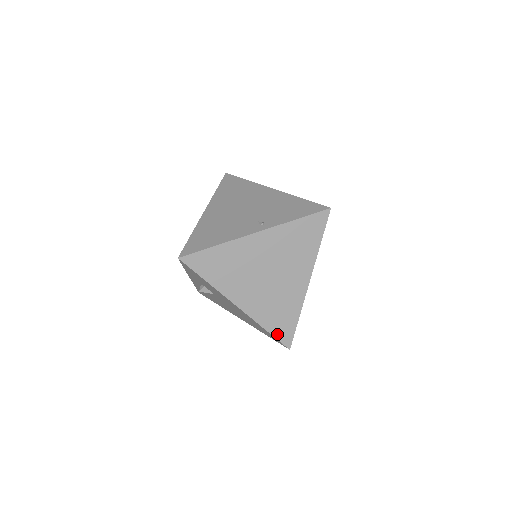
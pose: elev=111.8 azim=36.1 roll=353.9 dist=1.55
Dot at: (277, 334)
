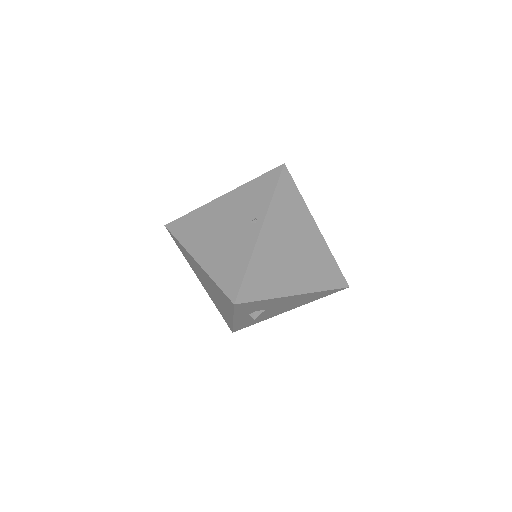
Dot at: (334, 285)
